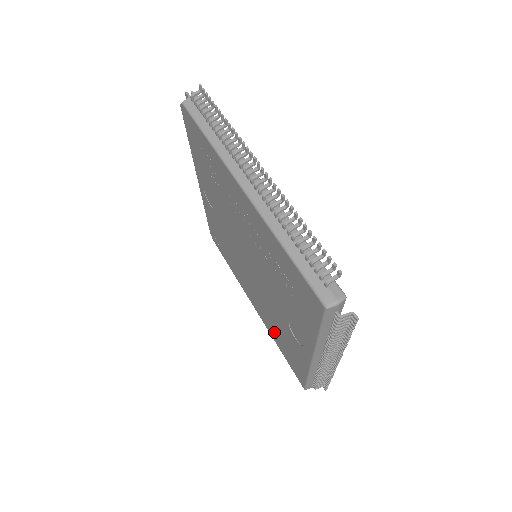
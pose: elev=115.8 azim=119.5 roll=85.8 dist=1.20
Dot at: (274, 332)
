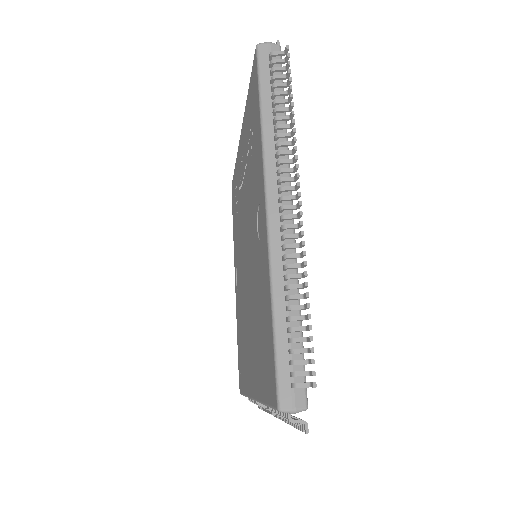
Dot at: (258, 359)
